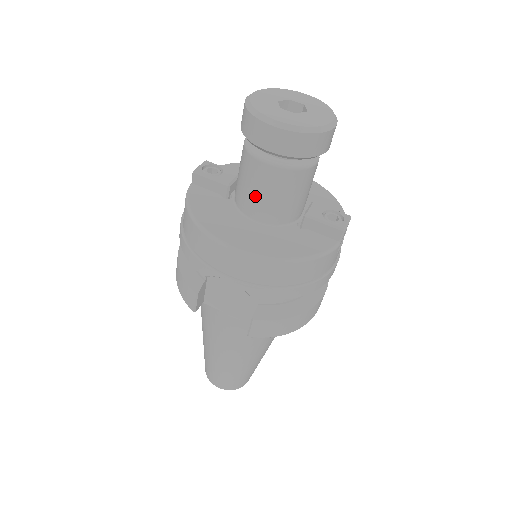
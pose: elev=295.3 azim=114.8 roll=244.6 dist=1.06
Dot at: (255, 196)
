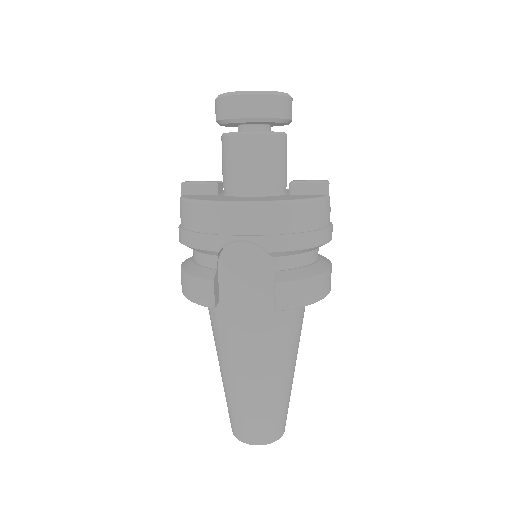
Dot at: (244, 170)
